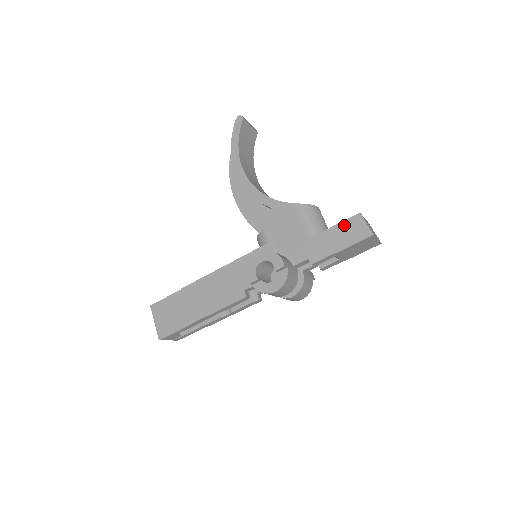
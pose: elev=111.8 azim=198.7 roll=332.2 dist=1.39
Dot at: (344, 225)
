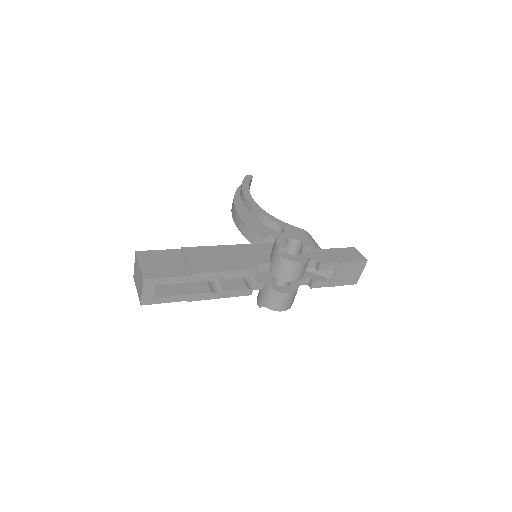
Dot at: (344, 250)
